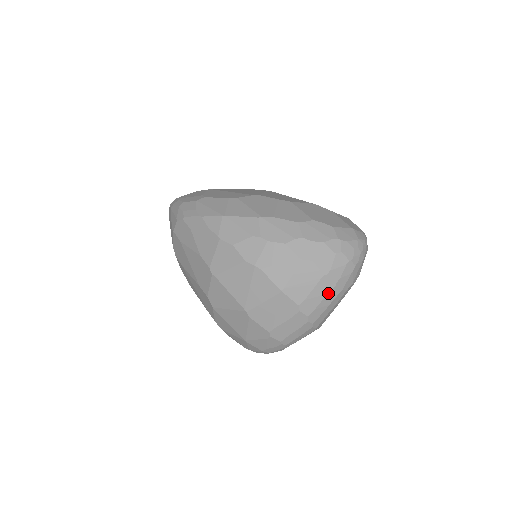
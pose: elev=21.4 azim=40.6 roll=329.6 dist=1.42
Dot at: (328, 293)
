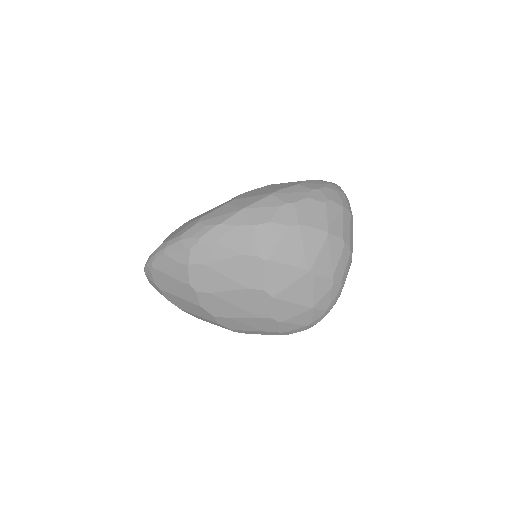
Dot at: (350, 221)
